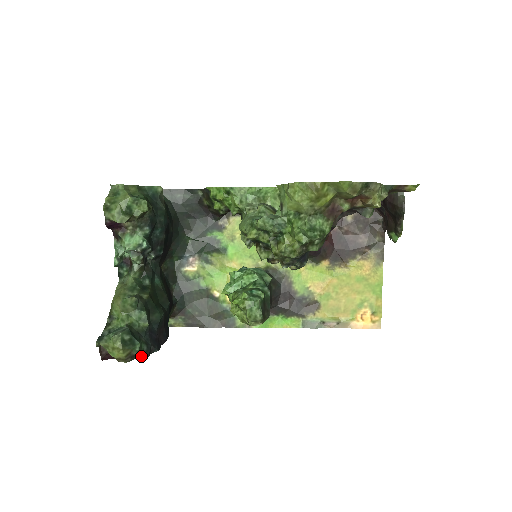
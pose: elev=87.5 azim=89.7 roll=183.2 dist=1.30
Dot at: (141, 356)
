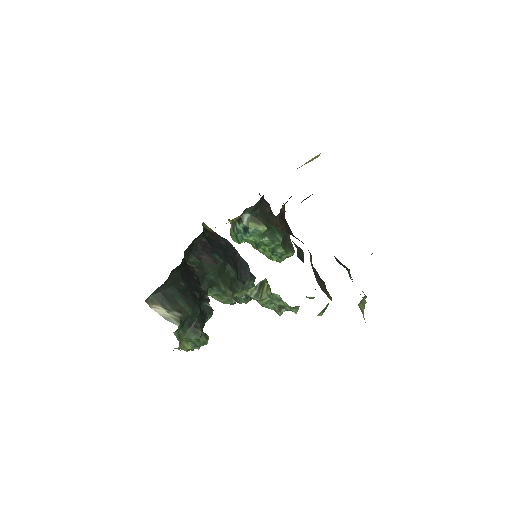
Dot at: (253, 281)
